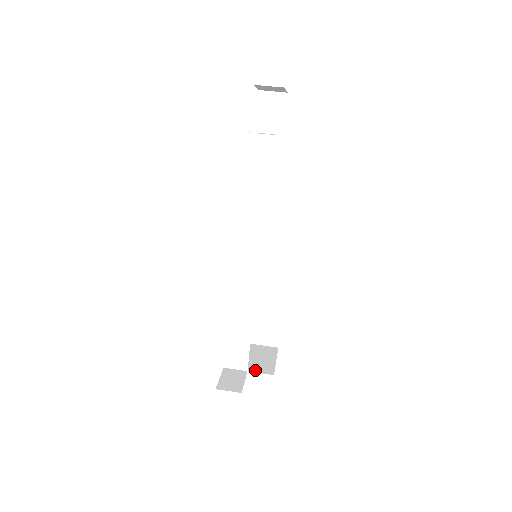
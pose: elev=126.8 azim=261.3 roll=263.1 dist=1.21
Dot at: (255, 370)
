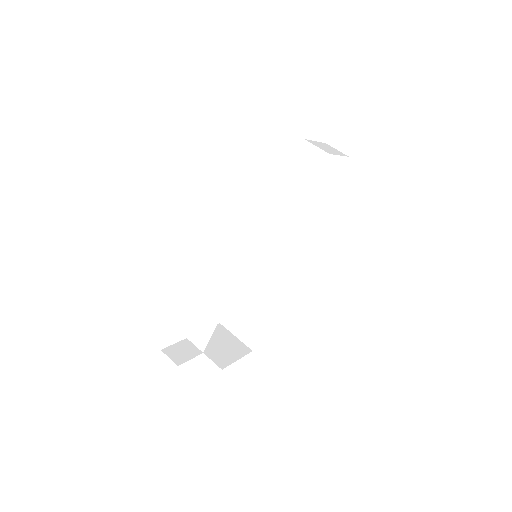
Dot at: (210, 356)
